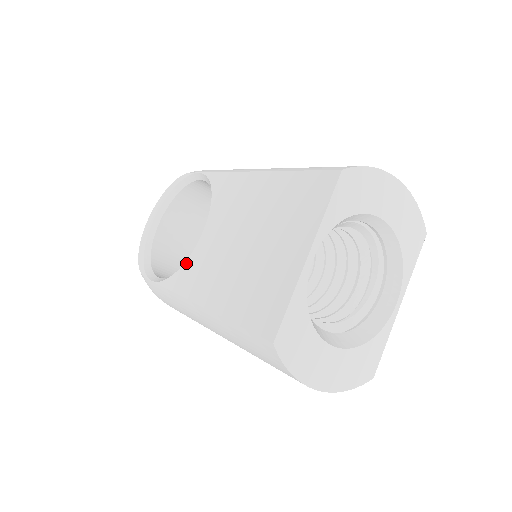
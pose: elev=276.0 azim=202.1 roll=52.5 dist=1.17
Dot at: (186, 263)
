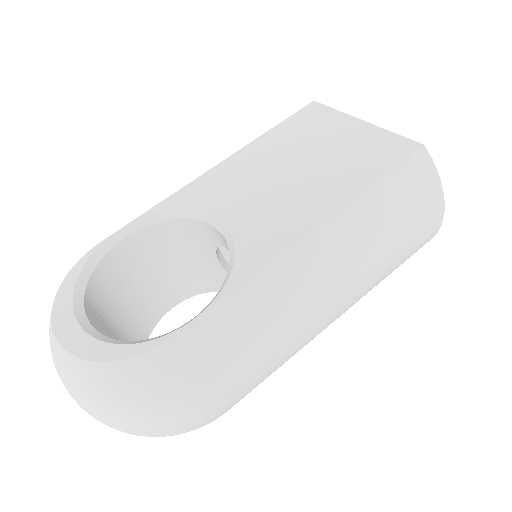
Dot at: (239, 245)
